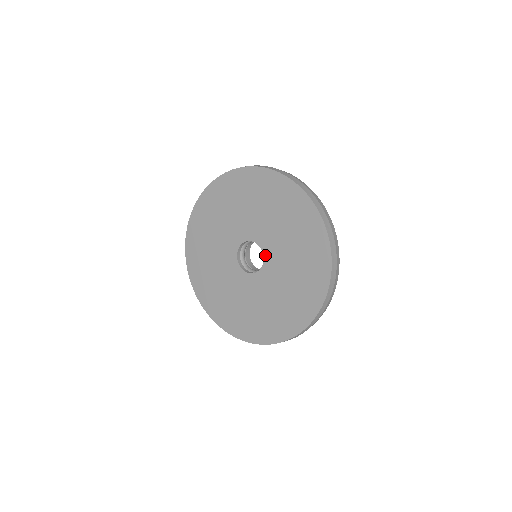
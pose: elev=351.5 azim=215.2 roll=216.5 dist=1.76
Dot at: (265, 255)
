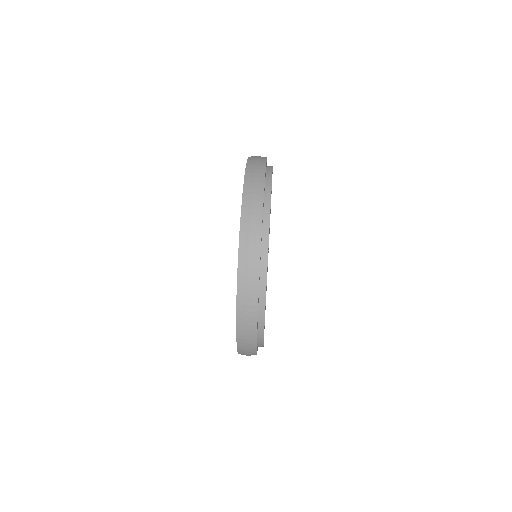
Dot at: occluded
